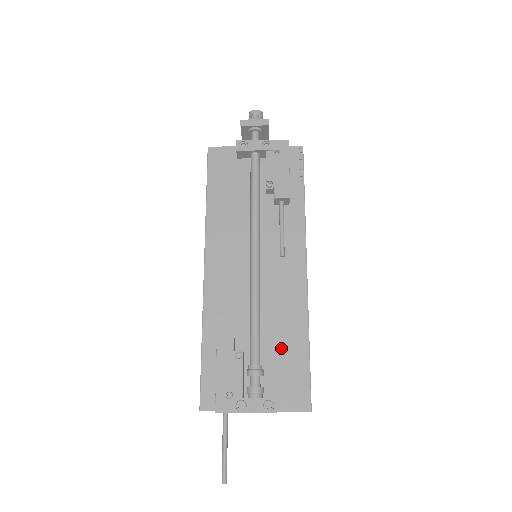
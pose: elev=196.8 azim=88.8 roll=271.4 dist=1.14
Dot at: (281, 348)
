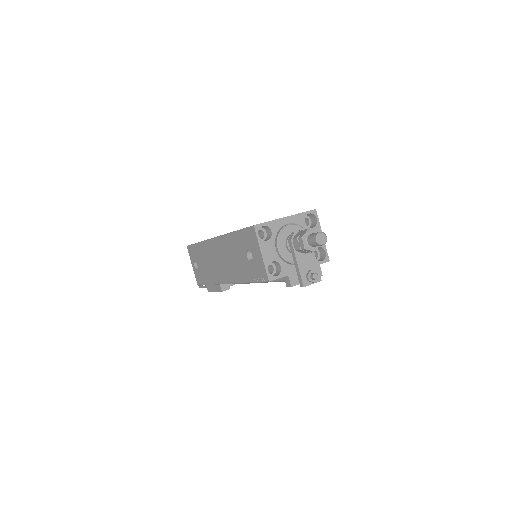
Dot at: occluded
